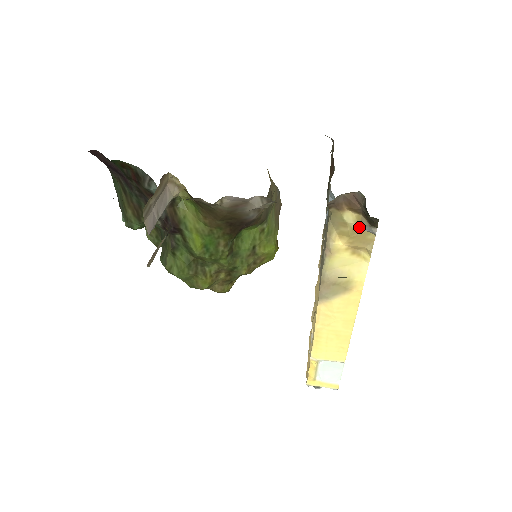
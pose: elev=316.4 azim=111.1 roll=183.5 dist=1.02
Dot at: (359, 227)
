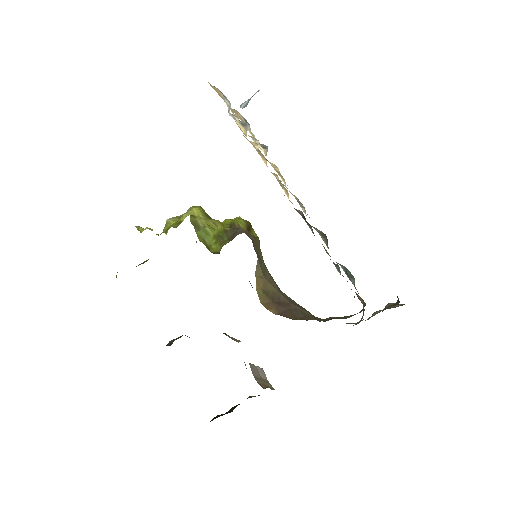
Dot at: occluded
